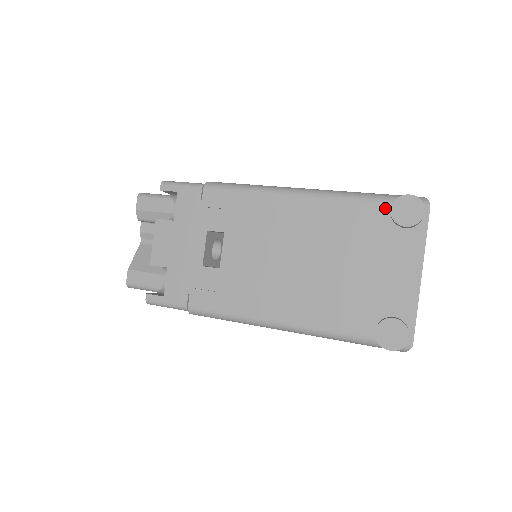
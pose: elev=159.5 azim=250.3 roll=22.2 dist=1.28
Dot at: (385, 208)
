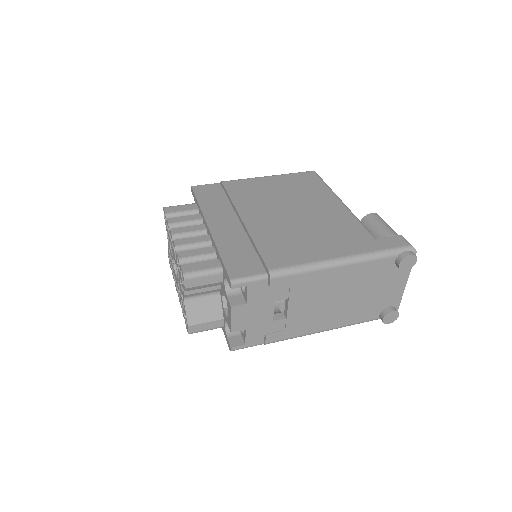
Dot at: (393, 260)
